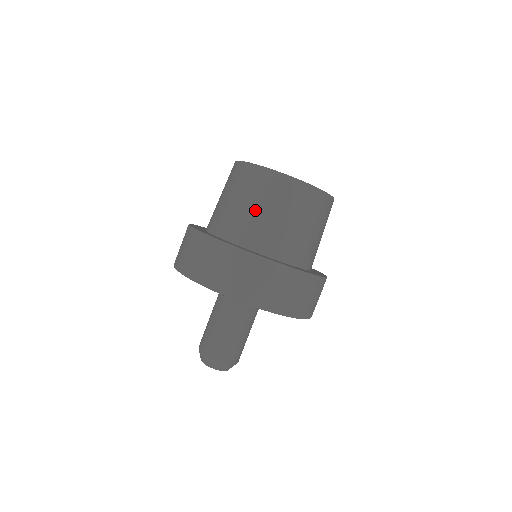
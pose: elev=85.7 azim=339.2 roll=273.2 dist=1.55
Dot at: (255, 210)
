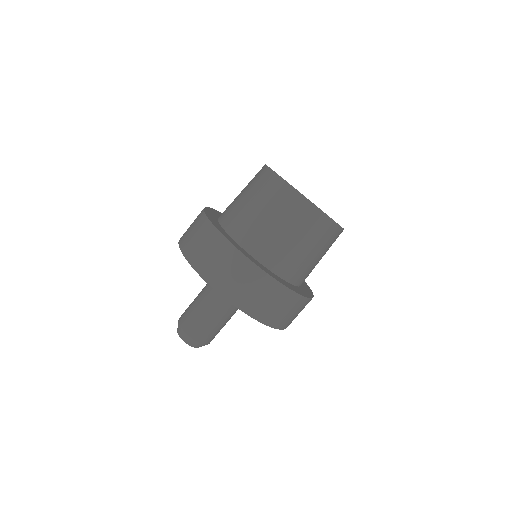
Dot at: (257, 211)
